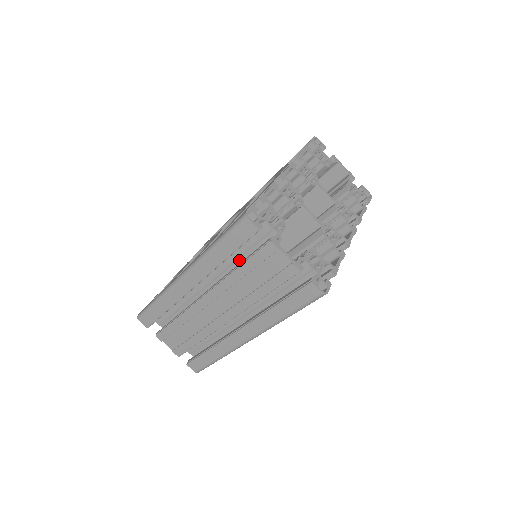
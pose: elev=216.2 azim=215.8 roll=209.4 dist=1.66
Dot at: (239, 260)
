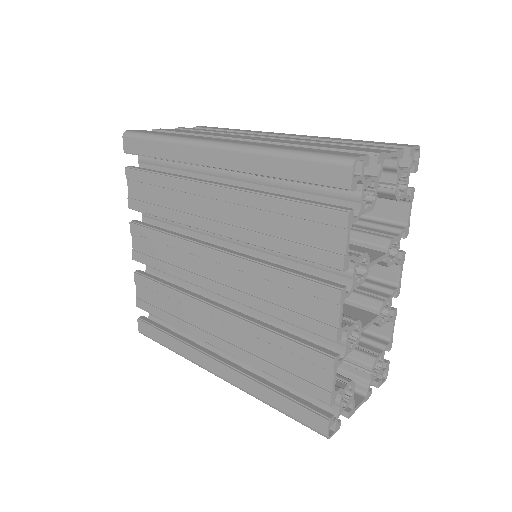
Dot at: occluded
